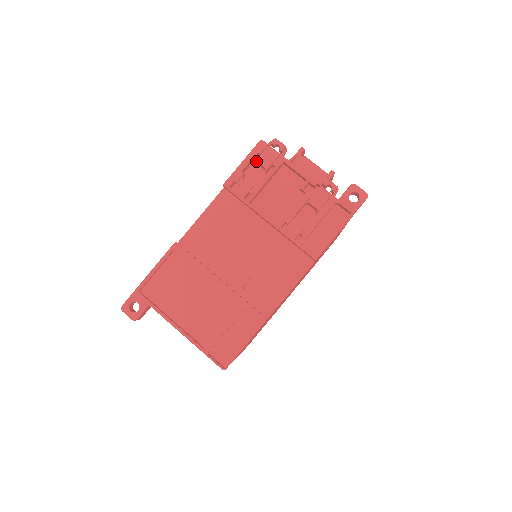
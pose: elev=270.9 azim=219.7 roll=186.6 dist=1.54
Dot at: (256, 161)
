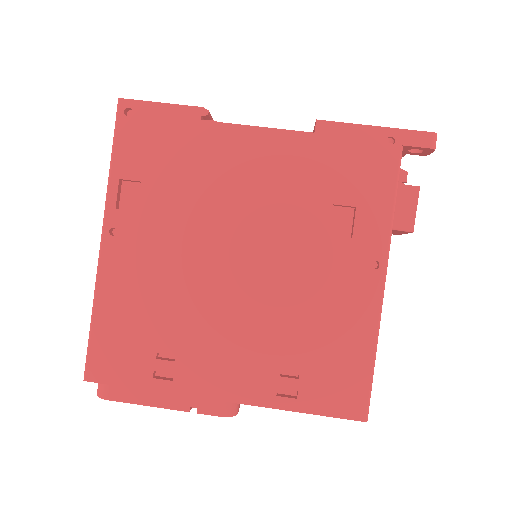
Dot at: occluded
